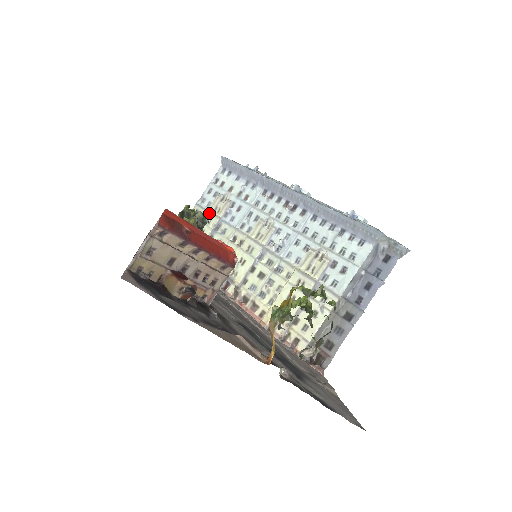
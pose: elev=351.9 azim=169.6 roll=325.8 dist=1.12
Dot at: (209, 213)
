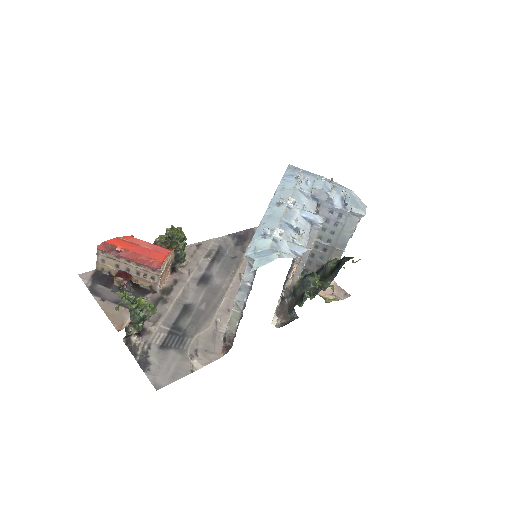
Dot at: occluded
